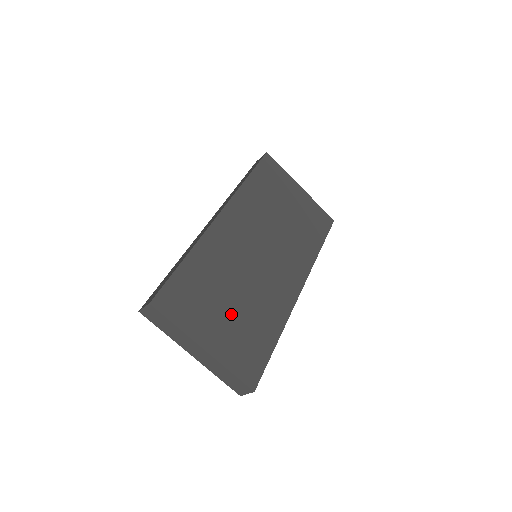
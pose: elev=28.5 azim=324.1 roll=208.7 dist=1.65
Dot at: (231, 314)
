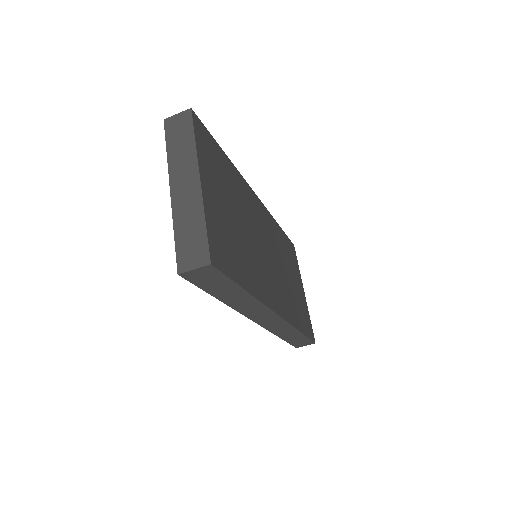
Dot at: (230, 216)
